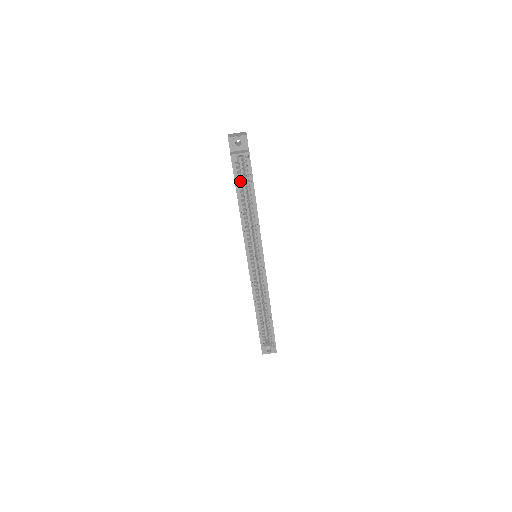
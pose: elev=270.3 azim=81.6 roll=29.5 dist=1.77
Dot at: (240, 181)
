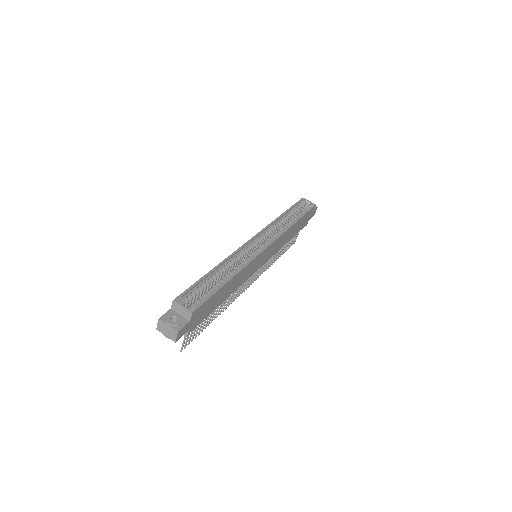
Dot at: occluded
